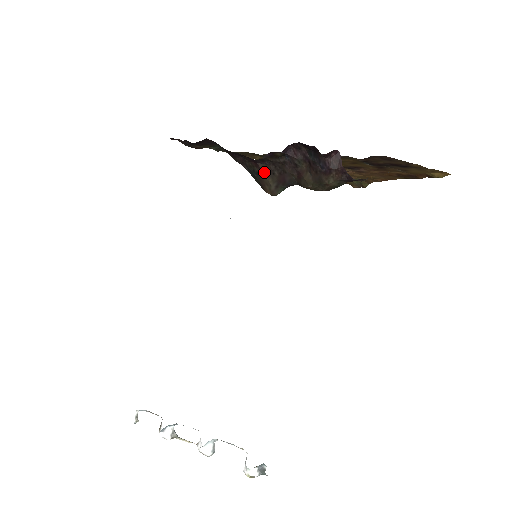
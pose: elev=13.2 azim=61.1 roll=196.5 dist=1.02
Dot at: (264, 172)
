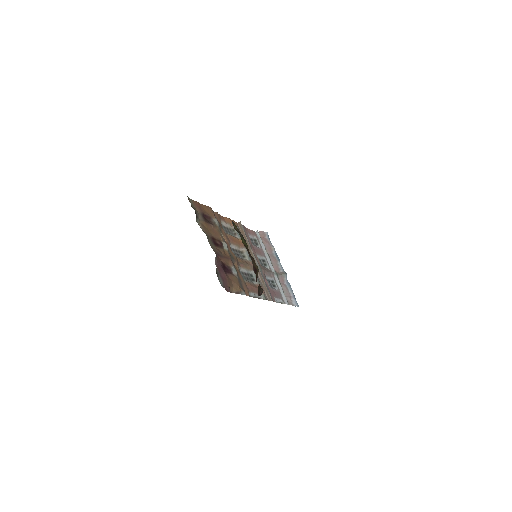
Dot at: occluded
